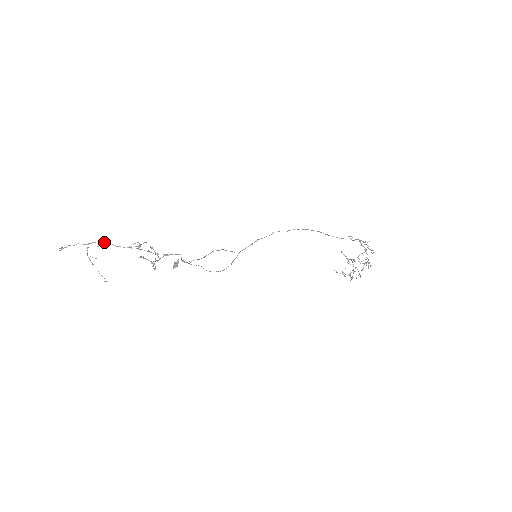
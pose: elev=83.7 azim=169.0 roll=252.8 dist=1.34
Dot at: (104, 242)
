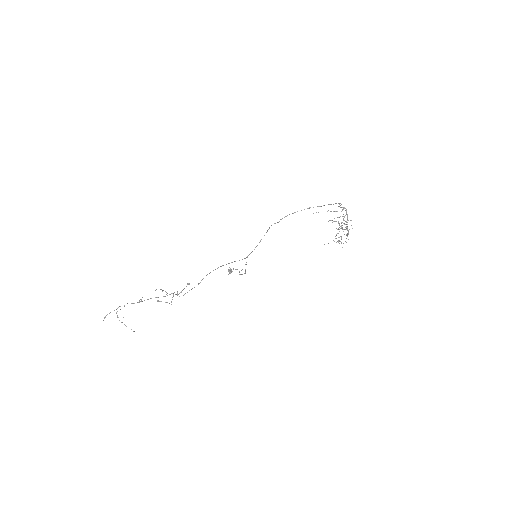
Dot at: occluded
